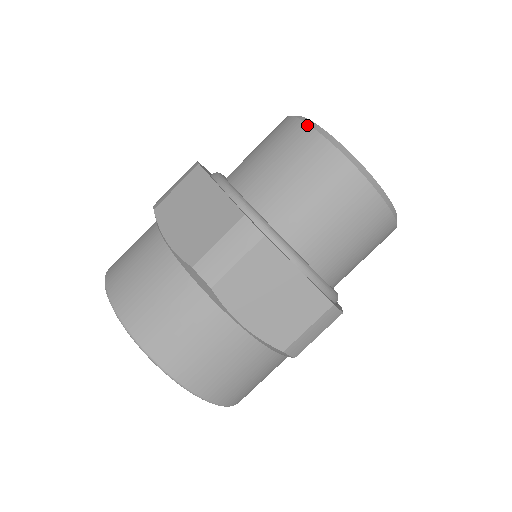
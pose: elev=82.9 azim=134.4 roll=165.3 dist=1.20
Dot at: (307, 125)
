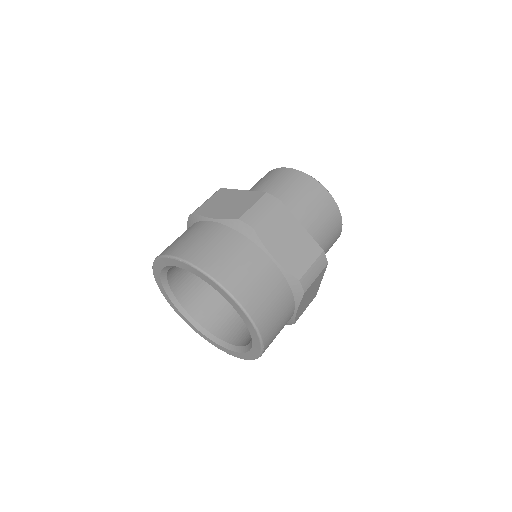
Dot at: occluded
